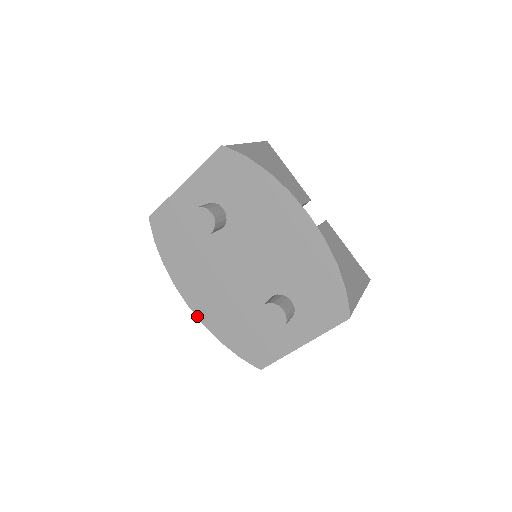
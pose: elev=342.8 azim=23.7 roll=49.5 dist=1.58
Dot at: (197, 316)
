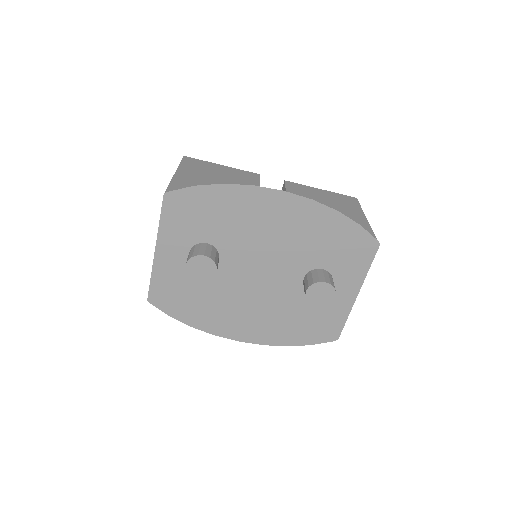
Dot at: (253, 343)
